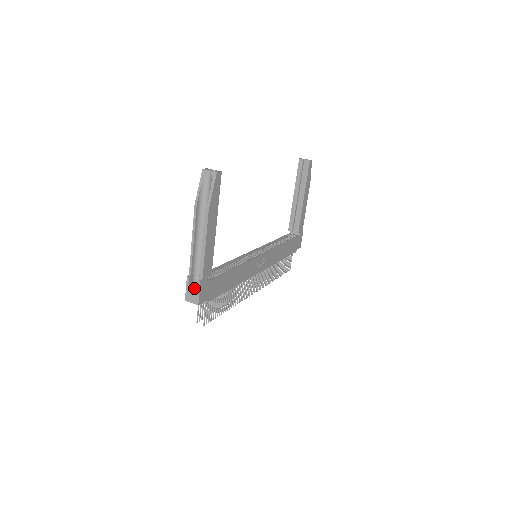
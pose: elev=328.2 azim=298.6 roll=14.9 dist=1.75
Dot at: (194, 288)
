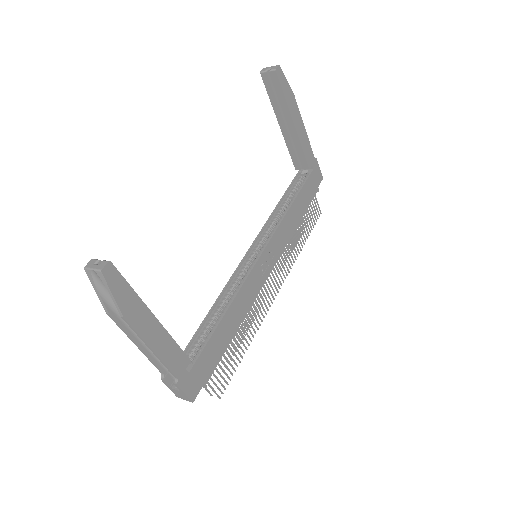
Dot at: (177, 388)
